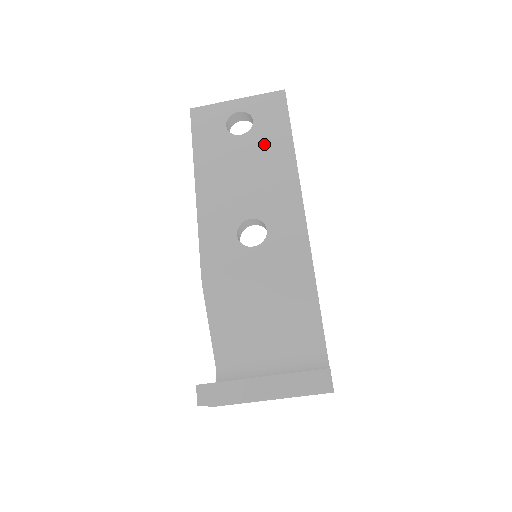
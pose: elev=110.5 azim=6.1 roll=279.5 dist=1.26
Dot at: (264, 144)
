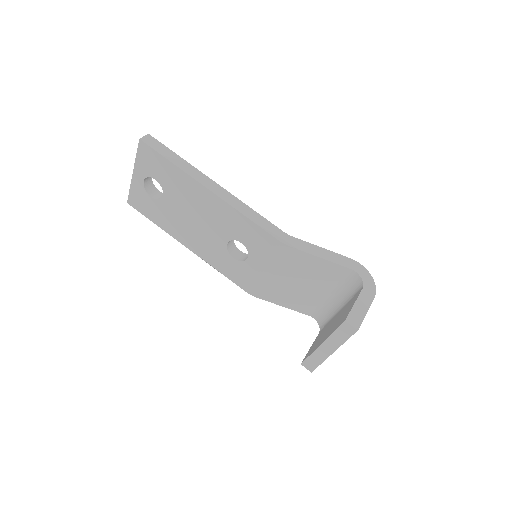
Dot at: (178, 190)
